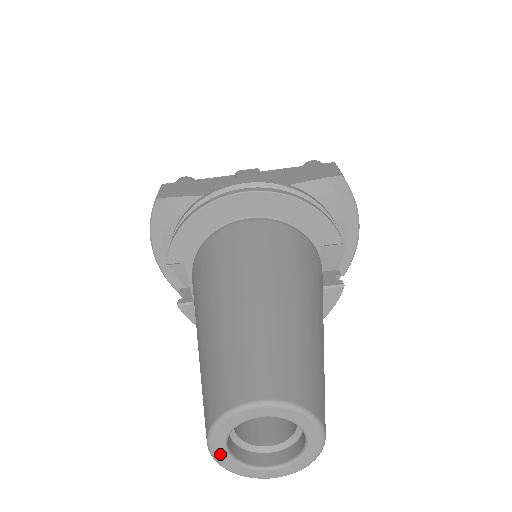
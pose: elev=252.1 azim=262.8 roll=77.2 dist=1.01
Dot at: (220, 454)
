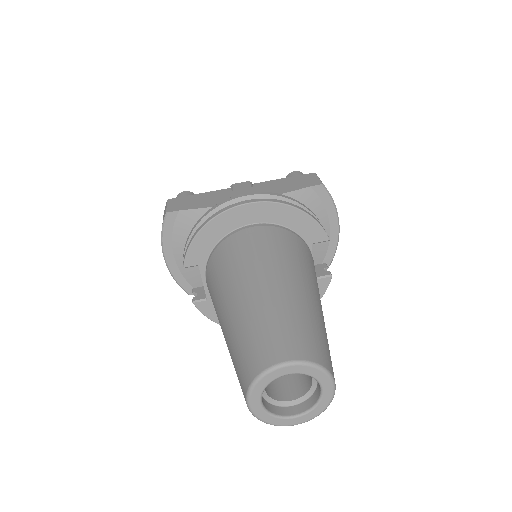
Dot at: (256, 408)
